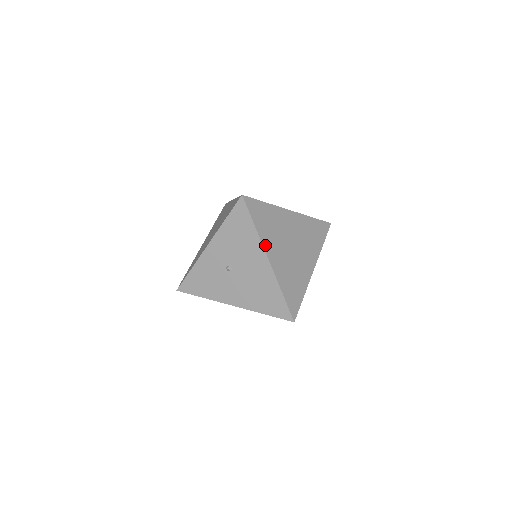
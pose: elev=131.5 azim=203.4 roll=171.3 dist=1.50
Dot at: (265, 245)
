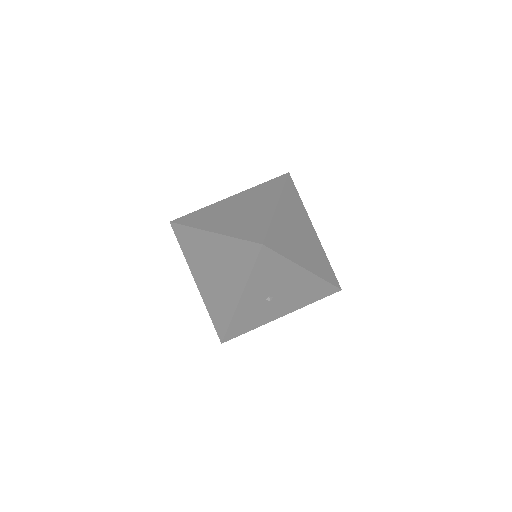
Dot at: (298, 262)
